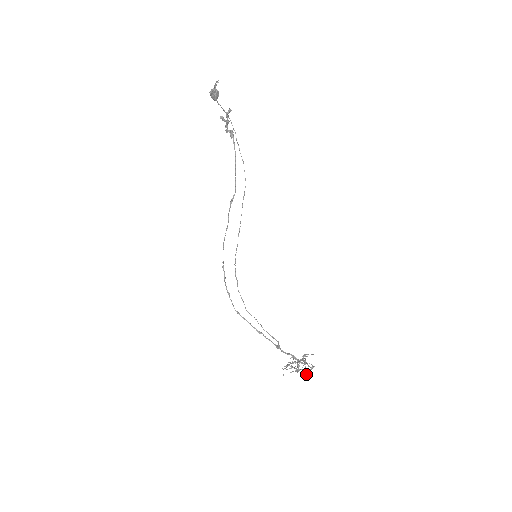
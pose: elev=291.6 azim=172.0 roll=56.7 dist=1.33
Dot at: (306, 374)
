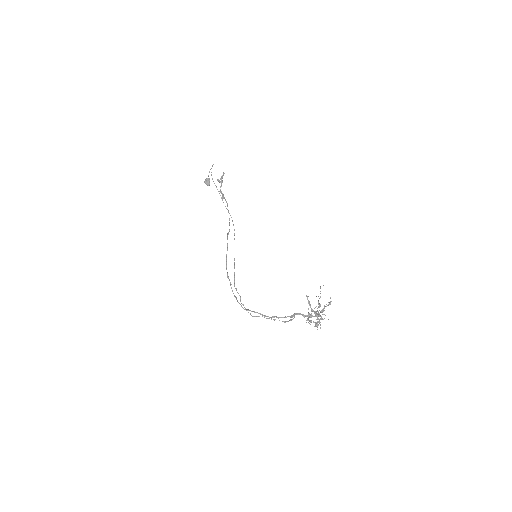
Dot at: occluded
